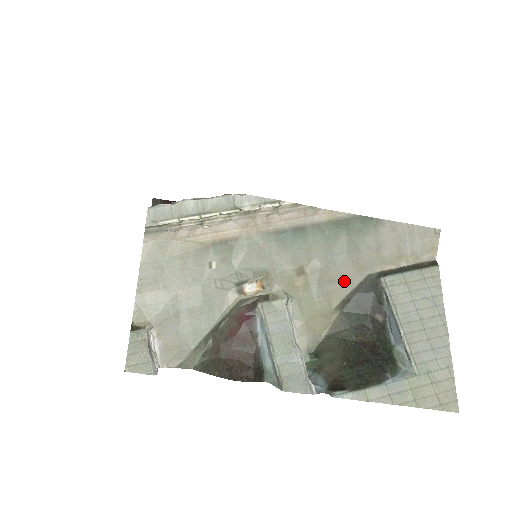
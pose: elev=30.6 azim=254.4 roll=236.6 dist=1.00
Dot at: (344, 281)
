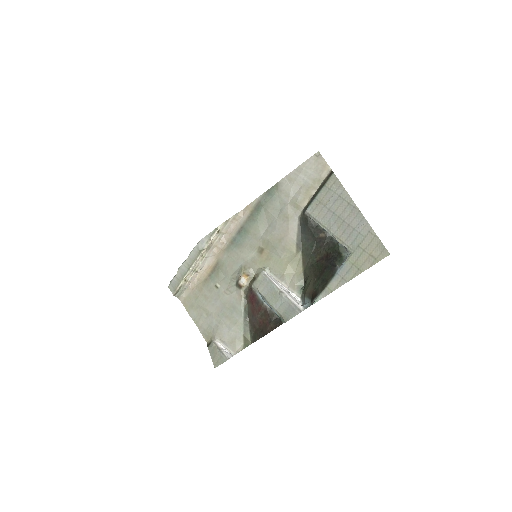
Dot at: (287, 234)
